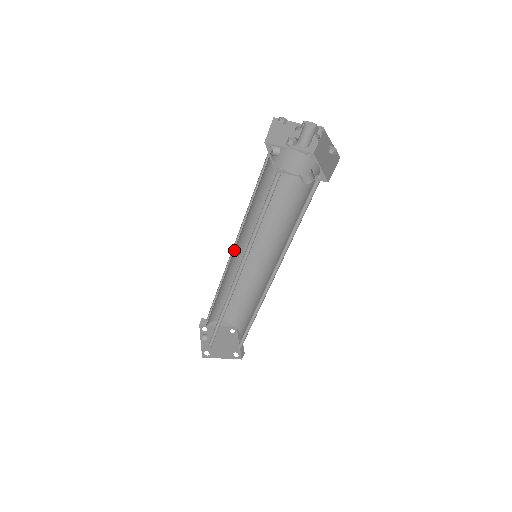
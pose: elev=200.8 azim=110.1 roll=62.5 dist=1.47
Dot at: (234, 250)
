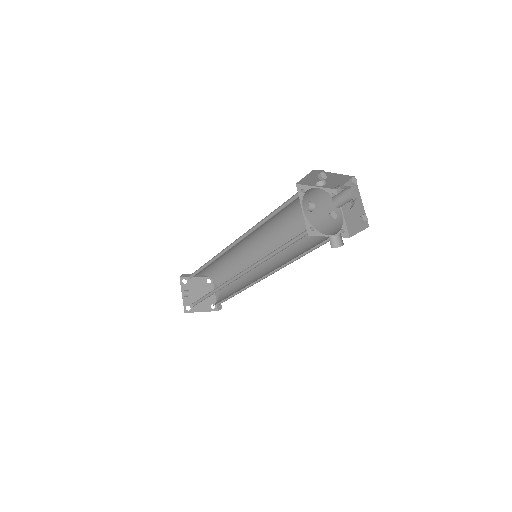
Dot at: occluded
